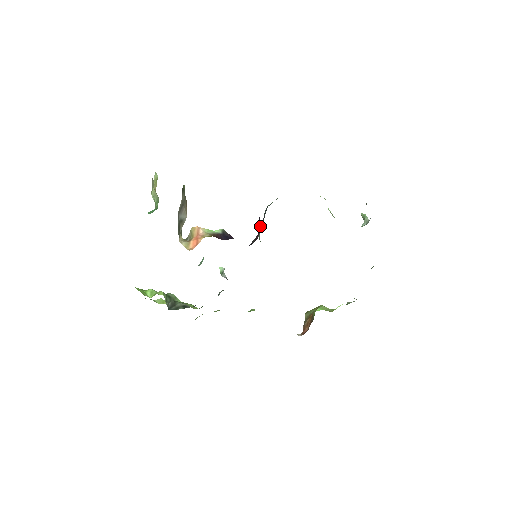
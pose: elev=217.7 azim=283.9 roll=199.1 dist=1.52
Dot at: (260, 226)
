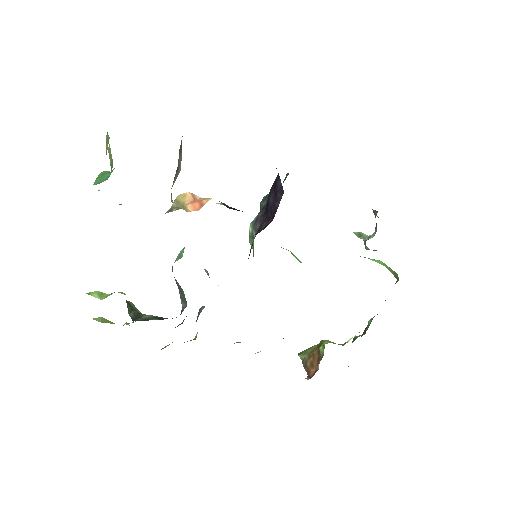
Dot at: (259, 218)
